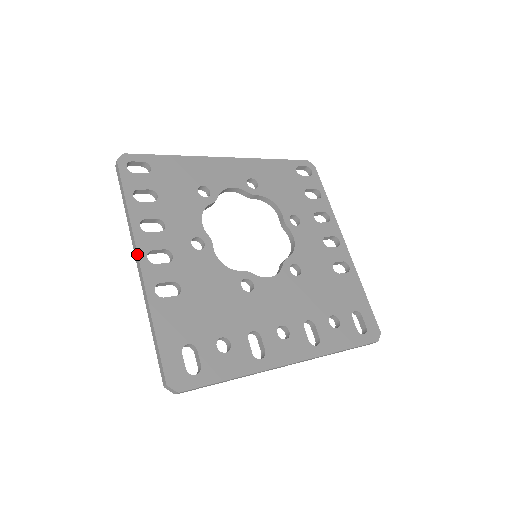
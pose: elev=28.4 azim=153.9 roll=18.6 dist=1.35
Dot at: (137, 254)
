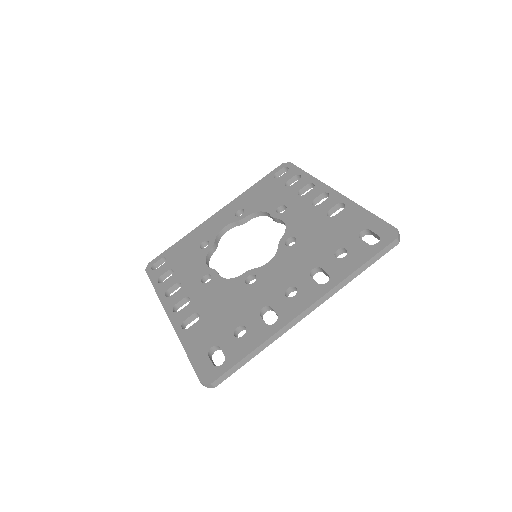
Dot at: (166, 313)
